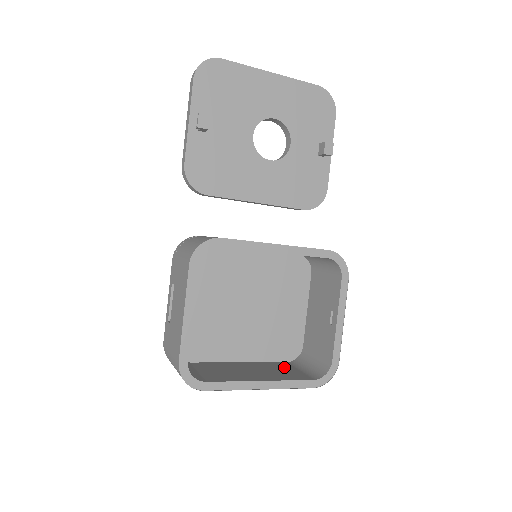
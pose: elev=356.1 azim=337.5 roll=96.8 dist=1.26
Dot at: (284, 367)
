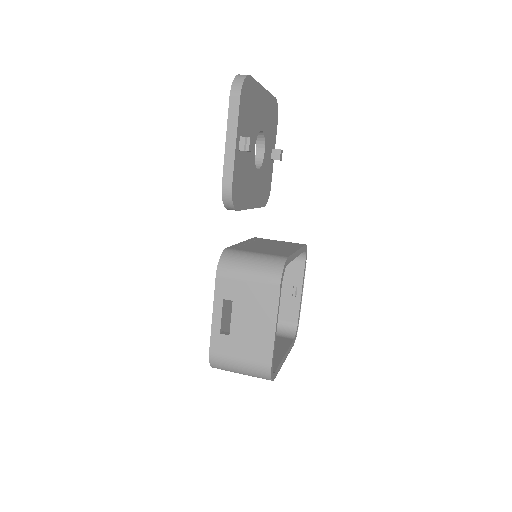
Dot at: occluded
